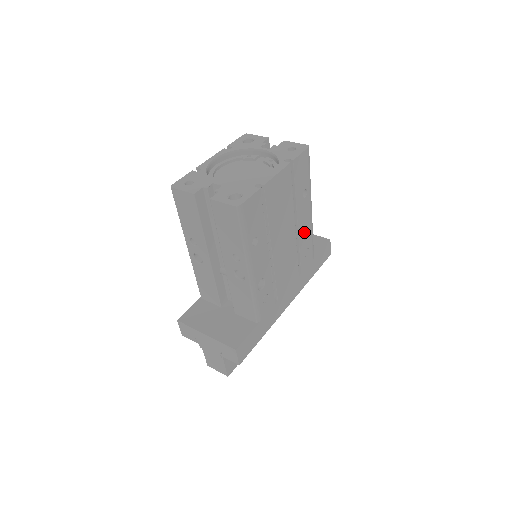
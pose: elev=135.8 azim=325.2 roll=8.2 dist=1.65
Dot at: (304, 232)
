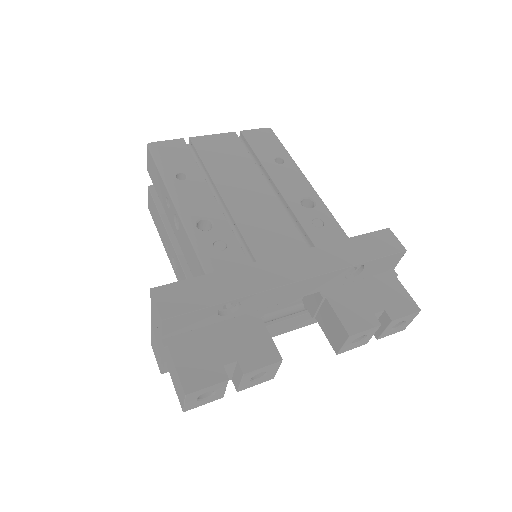
Dot at: (298, 198)
